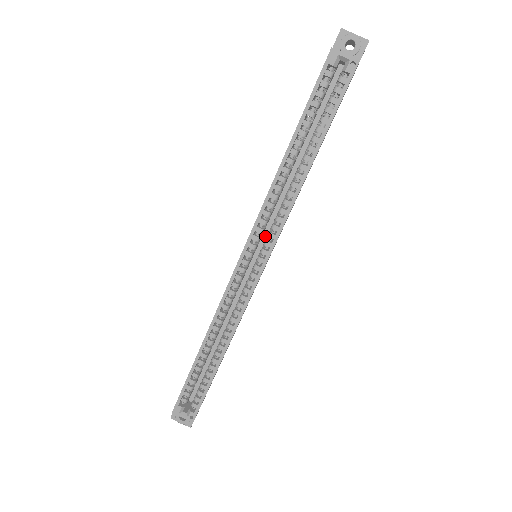
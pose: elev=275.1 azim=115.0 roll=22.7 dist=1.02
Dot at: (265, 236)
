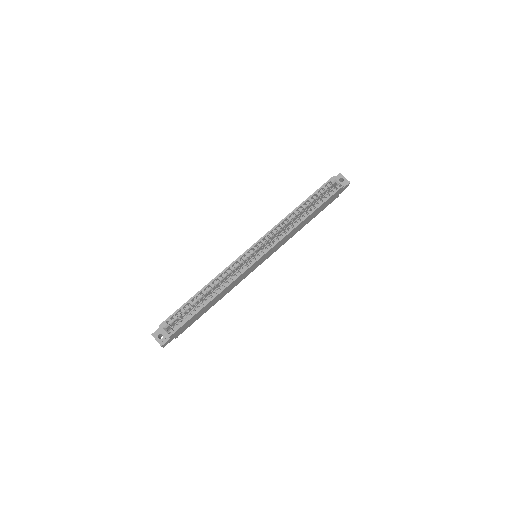
Dot at: occluded
